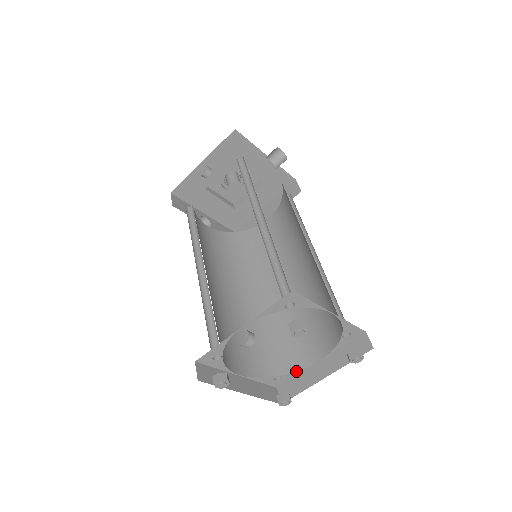
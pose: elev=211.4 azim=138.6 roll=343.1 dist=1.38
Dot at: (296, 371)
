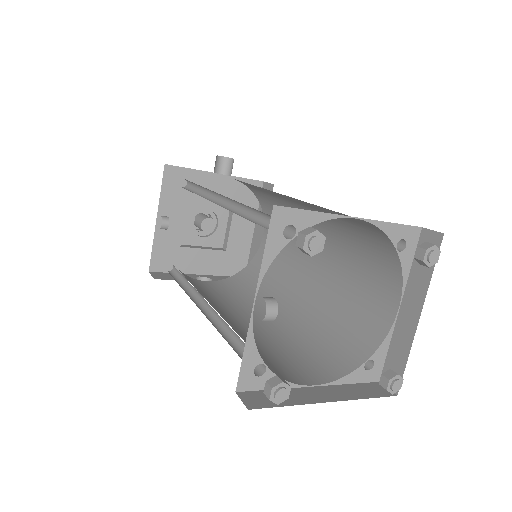
Dot at: (383, 340)
